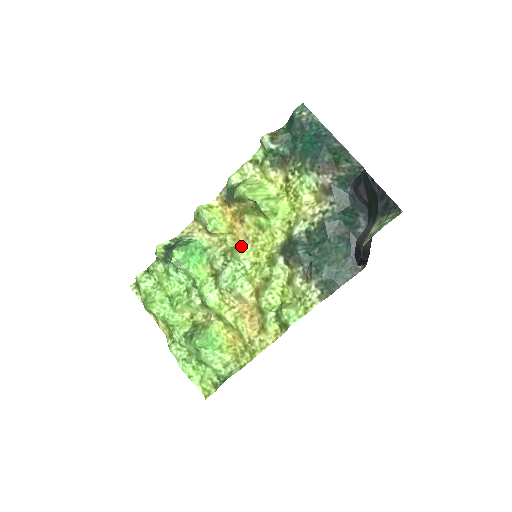
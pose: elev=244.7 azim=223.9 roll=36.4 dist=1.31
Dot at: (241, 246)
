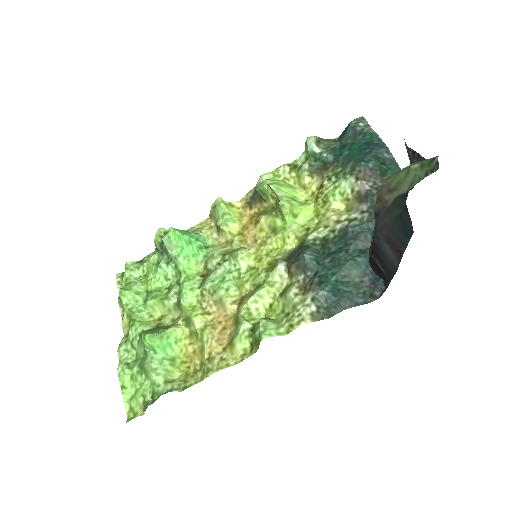
Dot at: (245, 248)
